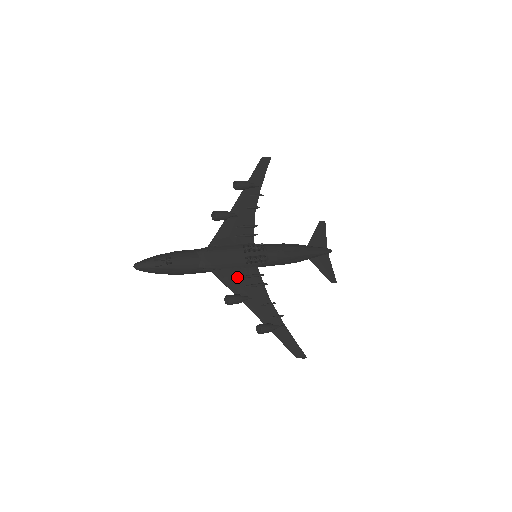
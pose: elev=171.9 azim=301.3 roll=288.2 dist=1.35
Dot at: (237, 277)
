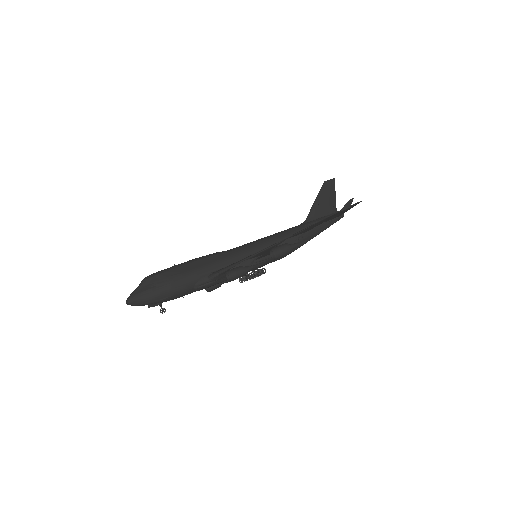
Dot at: occluded
